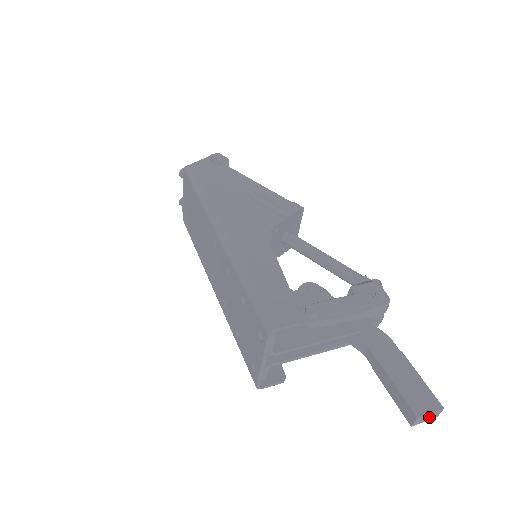
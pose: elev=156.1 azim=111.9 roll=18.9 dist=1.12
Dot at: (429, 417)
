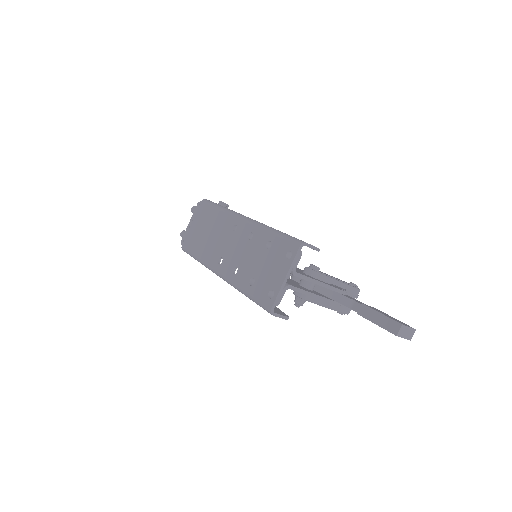
Dot at: (407, 334)
